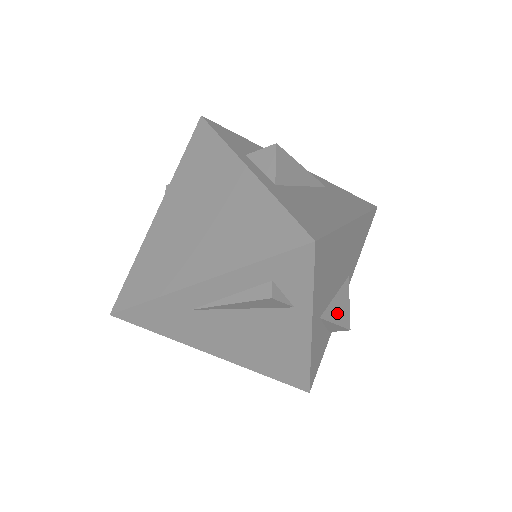
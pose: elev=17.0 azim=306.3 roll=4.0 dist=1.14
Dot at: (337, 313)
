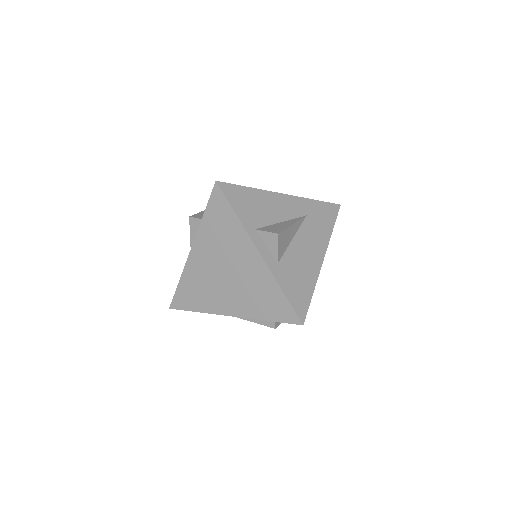
Dot at: occluded
